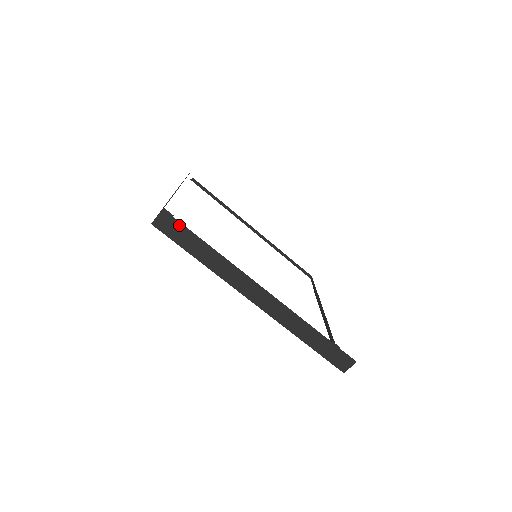
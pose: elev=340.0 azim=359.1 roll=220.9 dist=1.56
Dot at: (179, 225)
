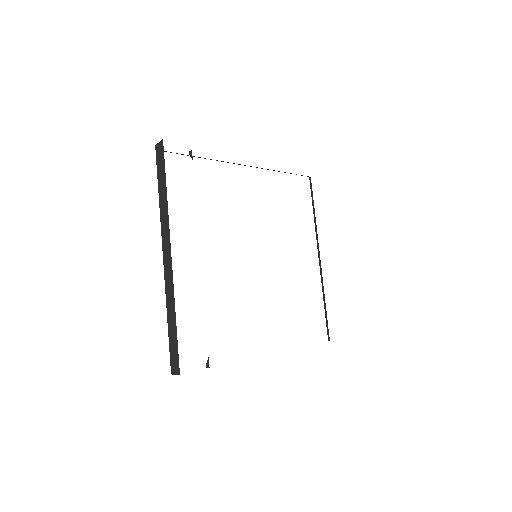
Dot at: (163, 158)
